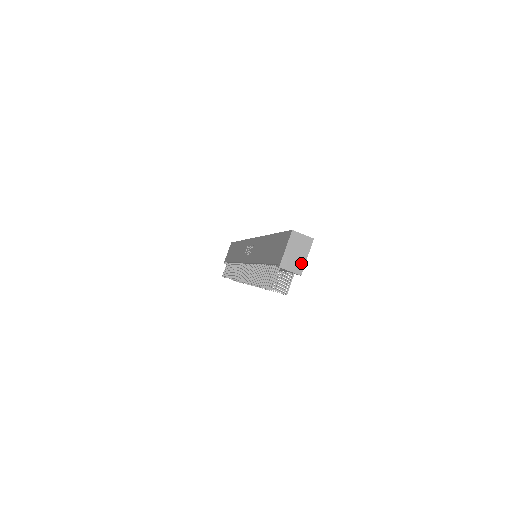
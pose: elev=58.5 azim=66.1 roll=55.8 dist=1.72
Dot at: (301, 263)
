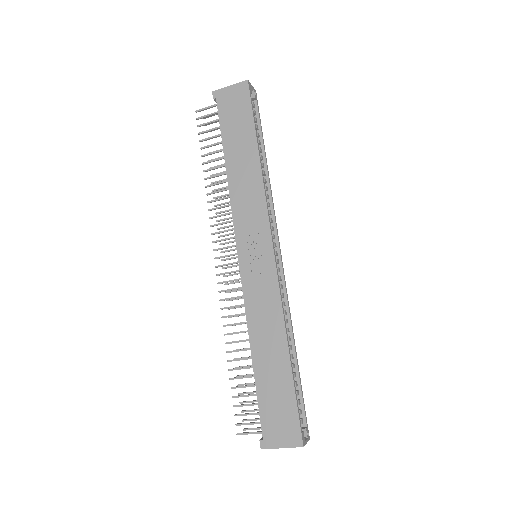
Dot at: occluded
